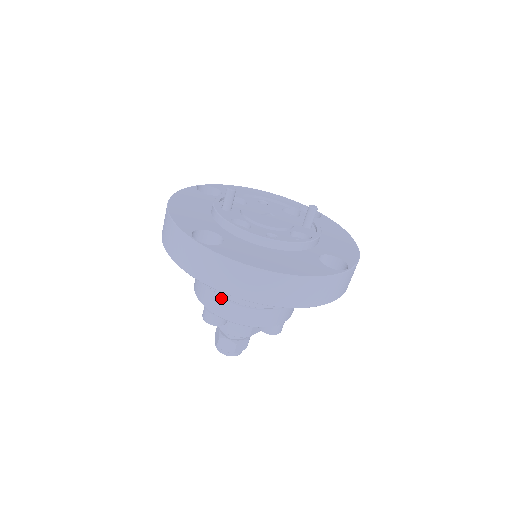
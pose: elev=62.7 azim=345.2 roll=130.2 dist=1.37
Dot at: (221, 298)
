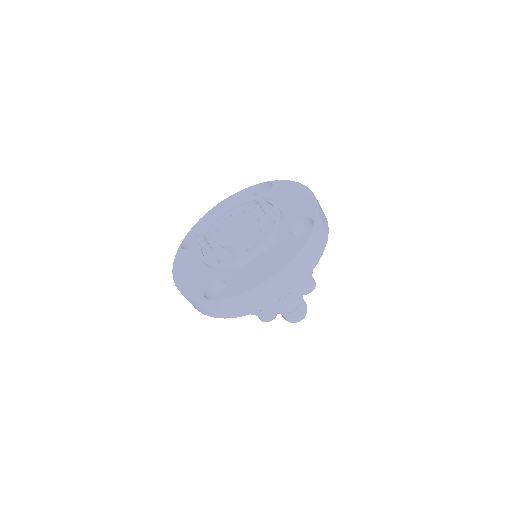
Dot at: occluded
